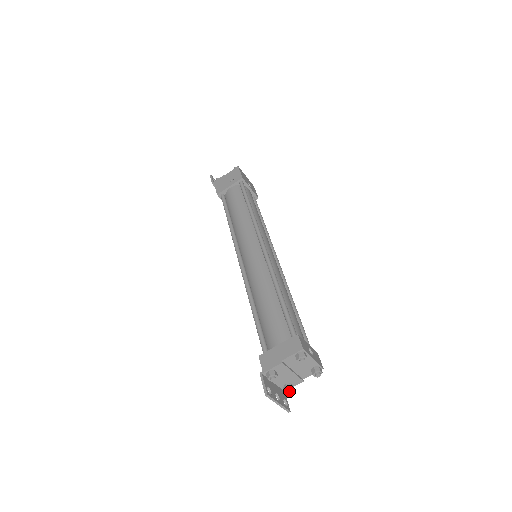
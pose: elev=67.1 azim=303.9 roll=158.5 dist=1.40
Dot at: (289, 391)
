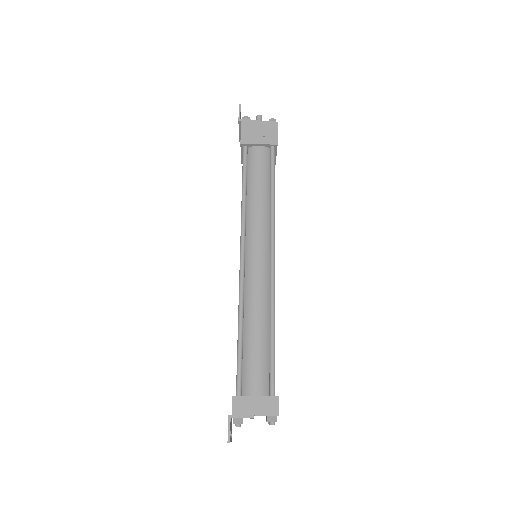
Dot at: occluded
